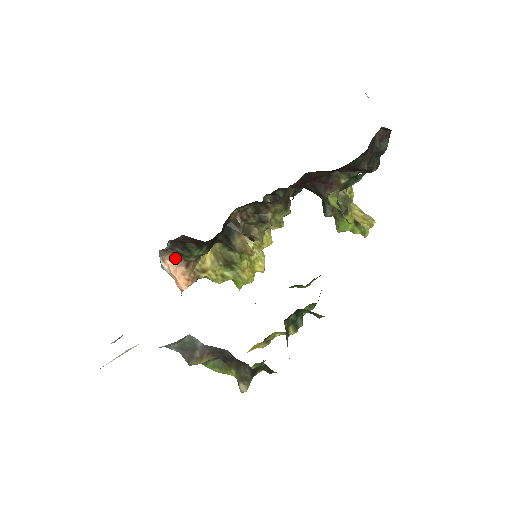
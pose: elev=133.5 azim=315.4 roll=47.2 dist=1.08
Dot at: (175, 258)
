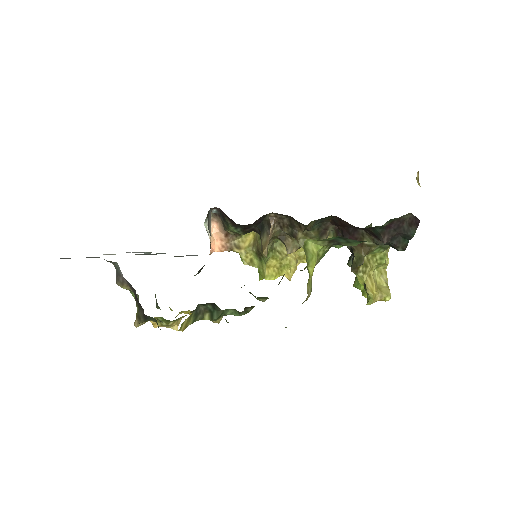
Dot at: (221, 224)
